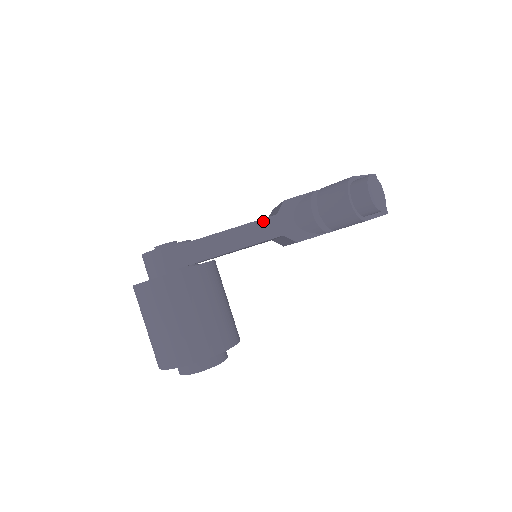
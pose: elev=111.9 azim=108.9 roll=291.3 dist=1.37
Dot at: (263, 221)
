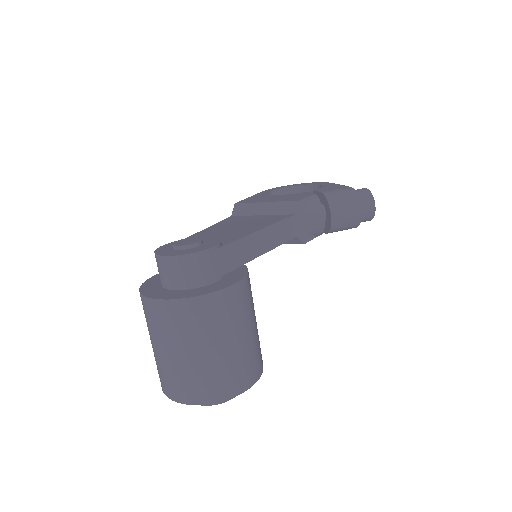
Dot at: (286, 221)
